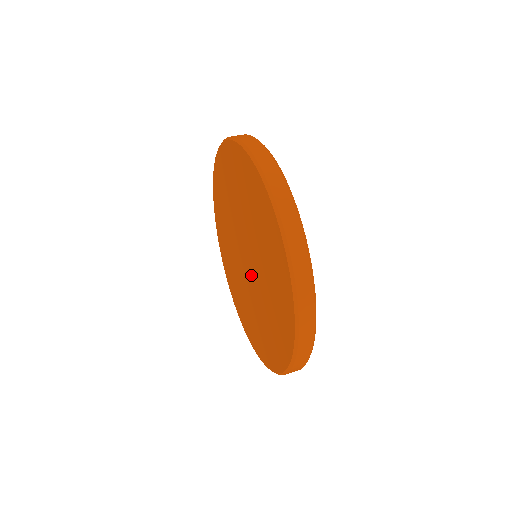
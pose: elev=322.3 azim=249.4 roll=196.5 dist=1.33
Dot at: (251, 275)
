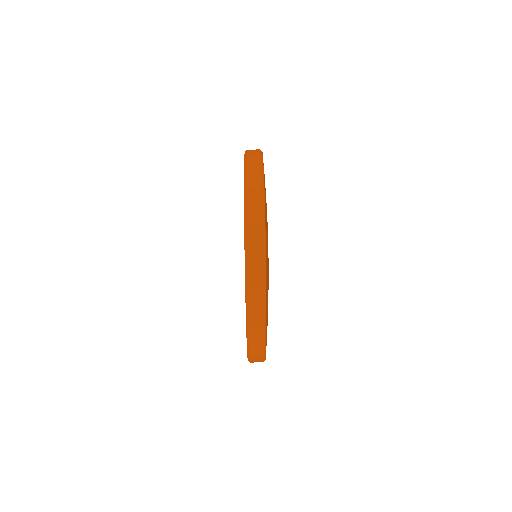
Dot at: occluded
